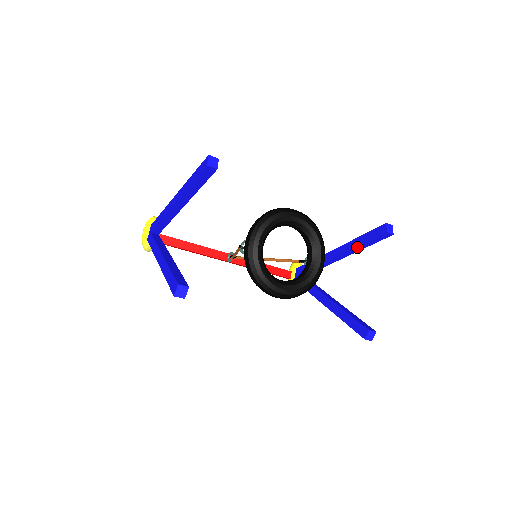
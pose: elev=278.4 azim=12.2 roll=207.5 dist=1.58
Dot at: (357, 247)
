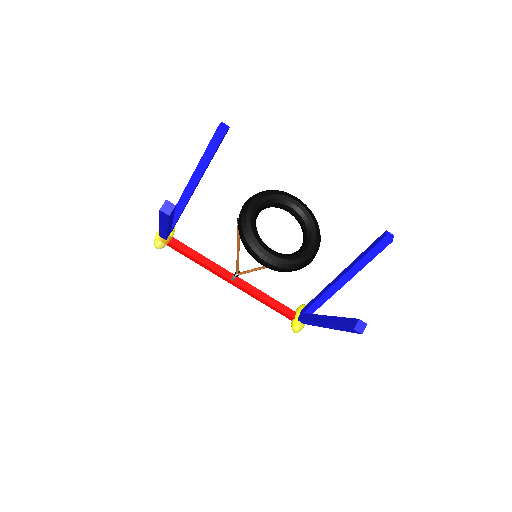
Dot at: (359, 263)
